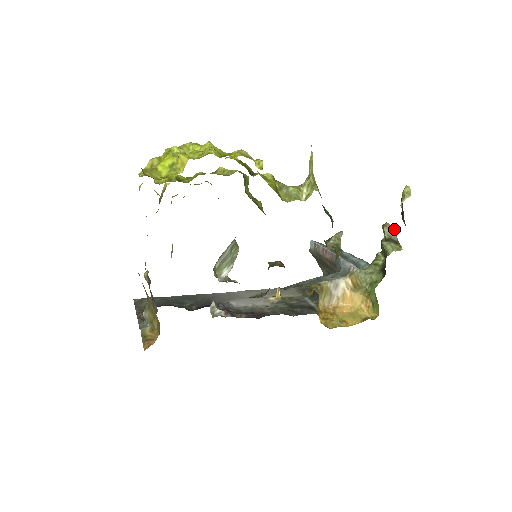
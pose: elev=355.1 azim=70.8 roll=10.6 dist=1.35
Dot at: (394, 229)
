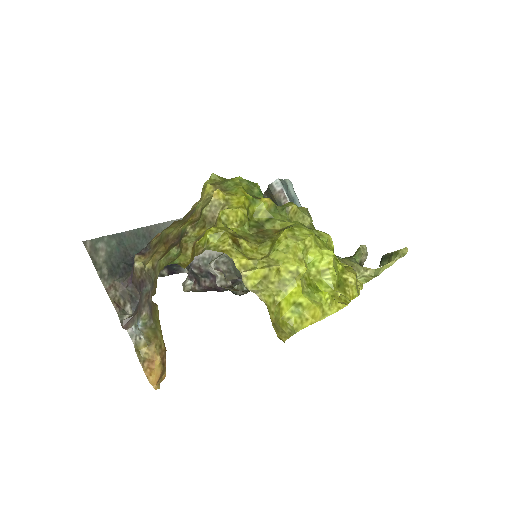
Dot at: (367, 255)
